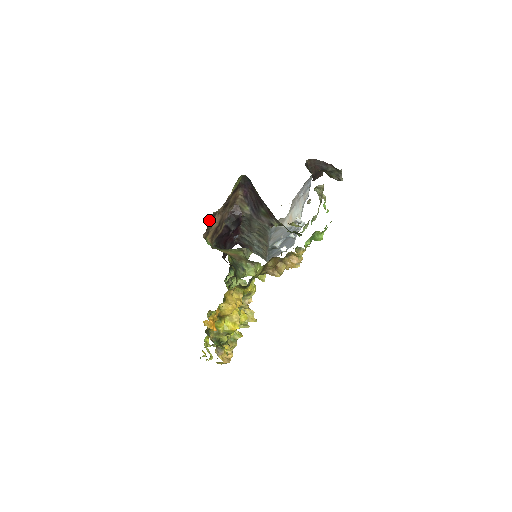
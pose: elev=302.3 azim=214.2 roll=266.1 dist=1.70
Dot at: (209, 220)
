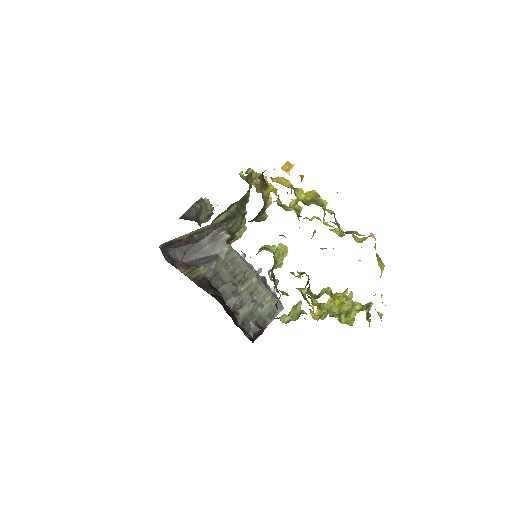
Dot at: occluded
